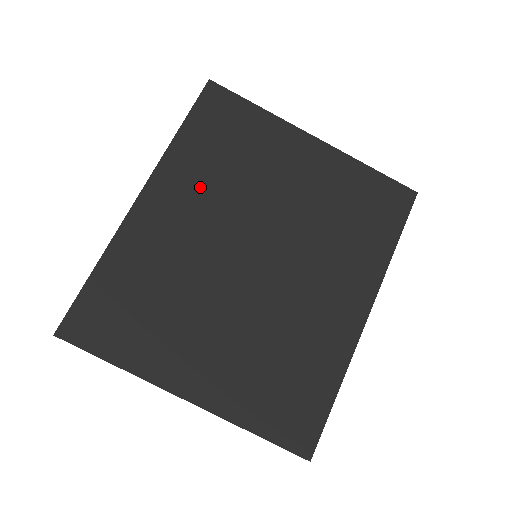
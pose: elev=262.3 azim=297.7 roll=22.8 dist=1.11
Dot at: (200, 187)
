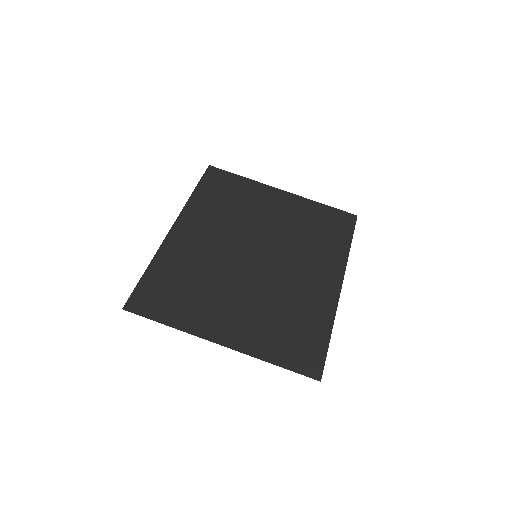
Dot at: (212, 220)
